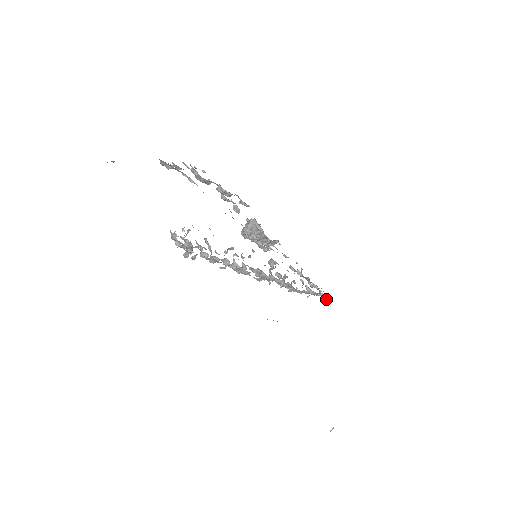
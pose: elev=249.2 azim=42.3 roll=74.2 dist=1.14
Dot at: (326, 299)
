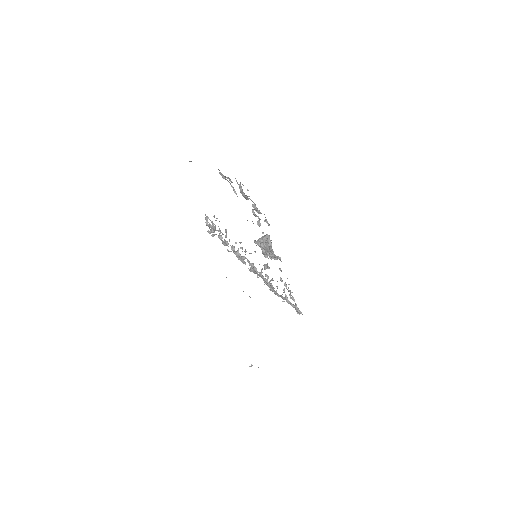
Dot at: (297, 311)
